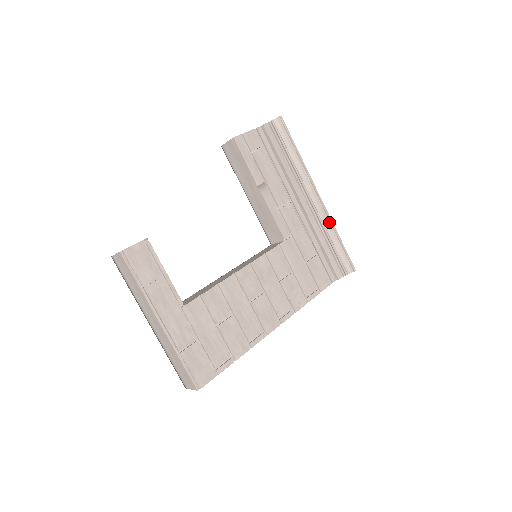
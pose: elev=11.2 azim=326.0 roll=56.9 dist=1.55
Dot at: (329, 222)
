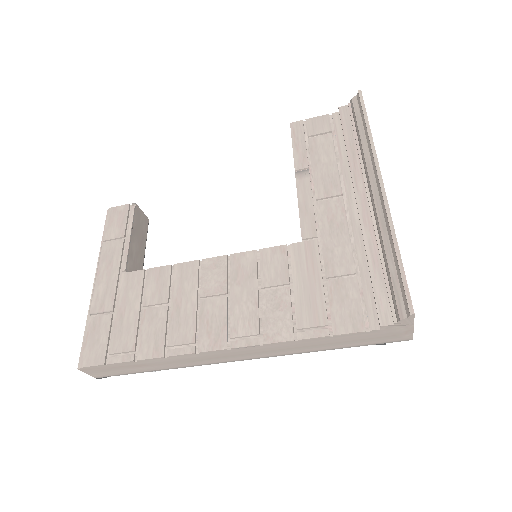
Dot at: (388, 224)
